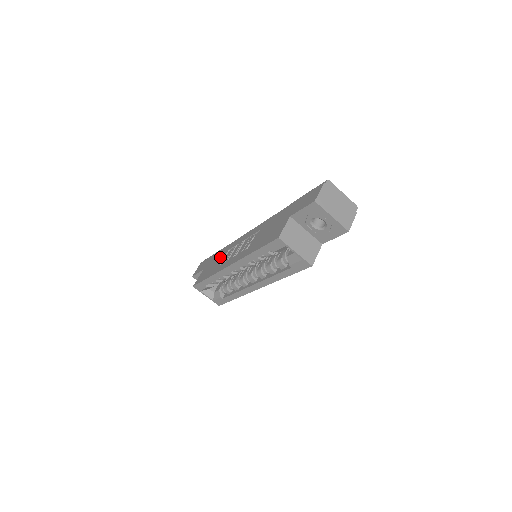
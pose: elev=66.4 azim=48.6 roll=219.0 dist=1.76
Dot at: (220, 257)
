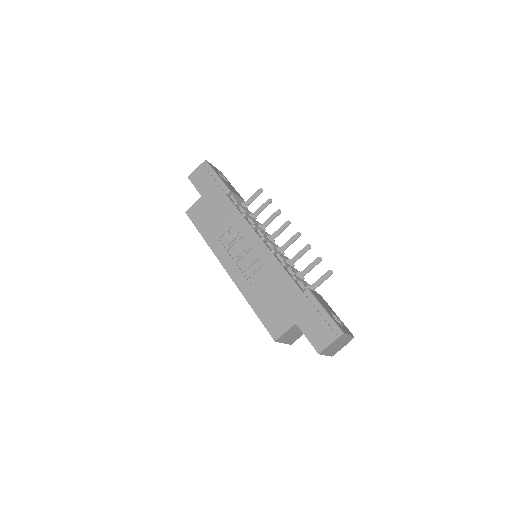
Dot at: (223, 219)
